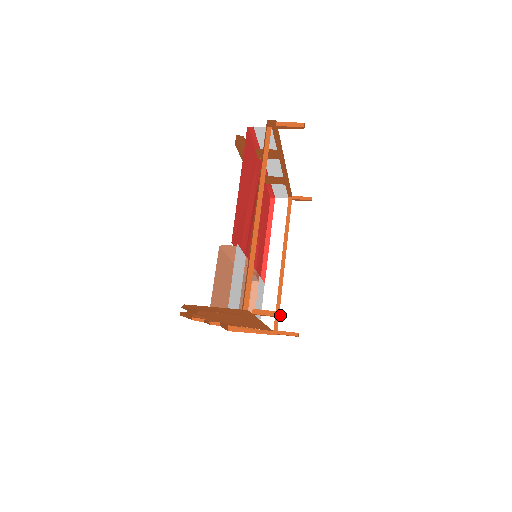
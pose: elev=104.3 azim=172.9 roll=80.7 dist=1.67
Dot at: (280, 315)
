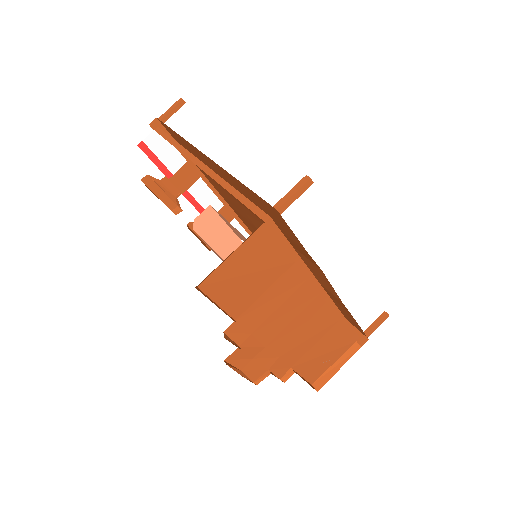
Dot at: (305, 180)
